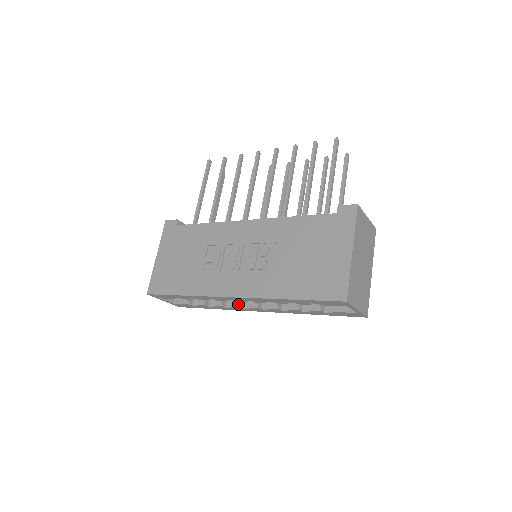
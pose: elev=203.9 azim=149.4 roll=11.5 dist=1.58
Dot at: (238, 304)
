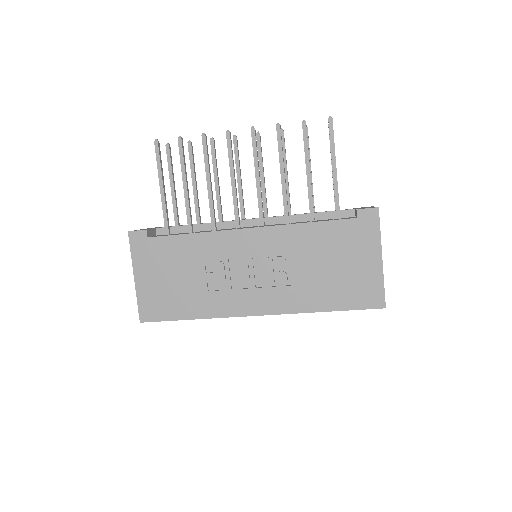
Dot at: occluded
